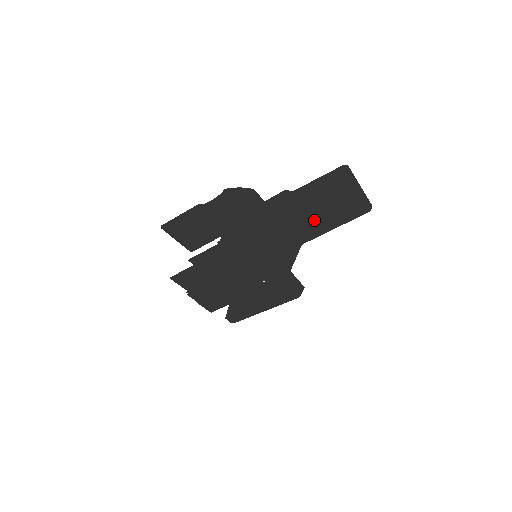
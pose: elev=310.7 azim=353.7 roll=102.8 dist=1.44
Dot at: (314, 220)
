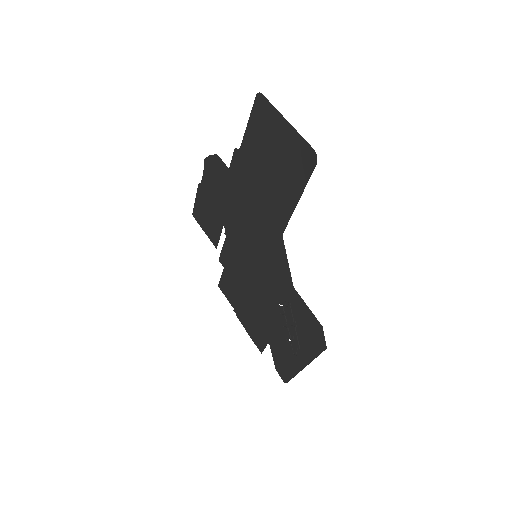
Dot at: (275, 190)
